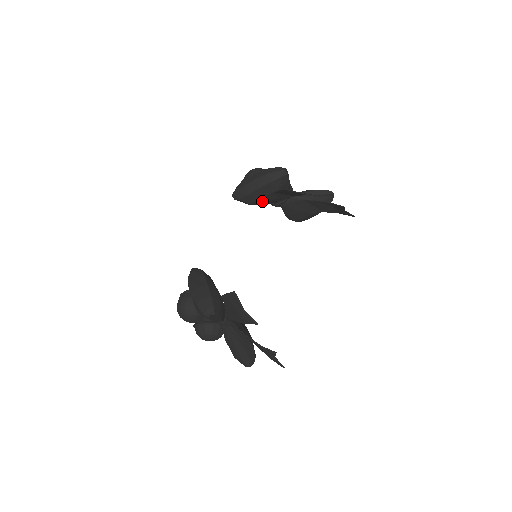
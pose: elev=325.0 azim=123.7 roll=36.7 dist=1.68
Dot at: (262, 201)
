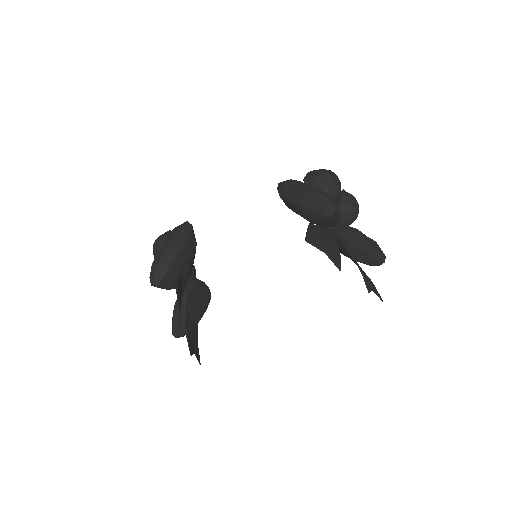
Dot at: occluded
